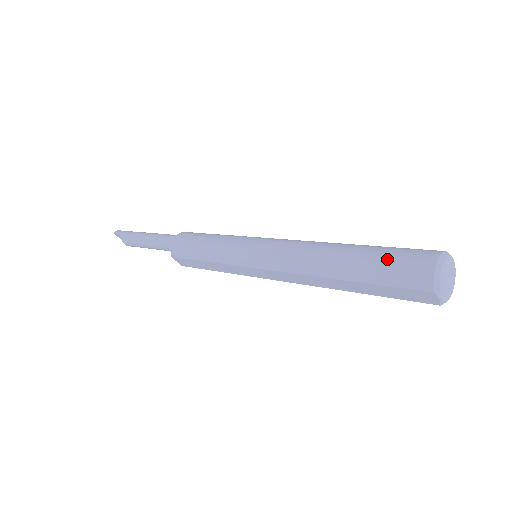
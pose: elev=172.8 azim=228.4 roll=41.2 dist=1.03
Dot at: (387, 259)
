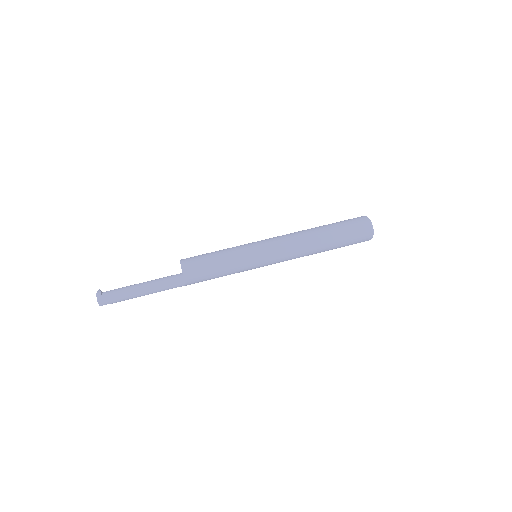
Dot at: occluded
